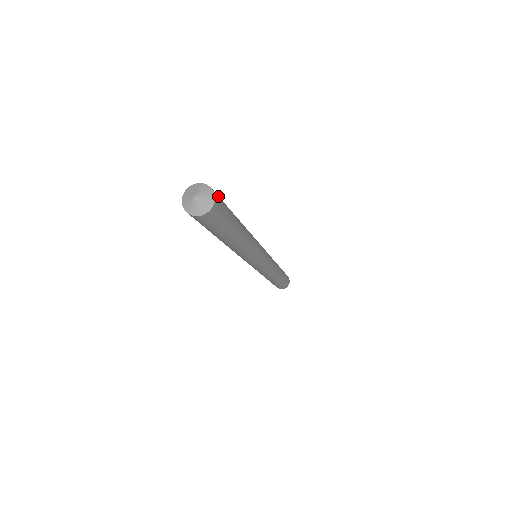
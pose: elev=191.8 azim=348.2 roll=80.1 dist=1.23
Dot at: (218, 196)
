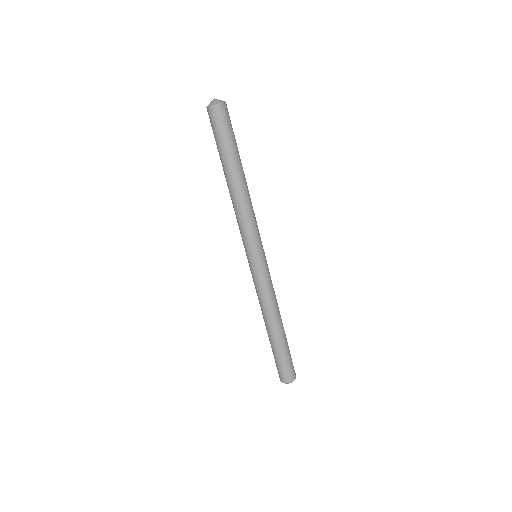
Dot at: occluded
